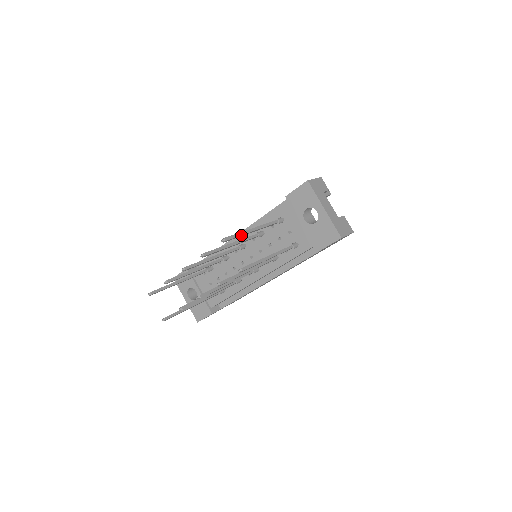
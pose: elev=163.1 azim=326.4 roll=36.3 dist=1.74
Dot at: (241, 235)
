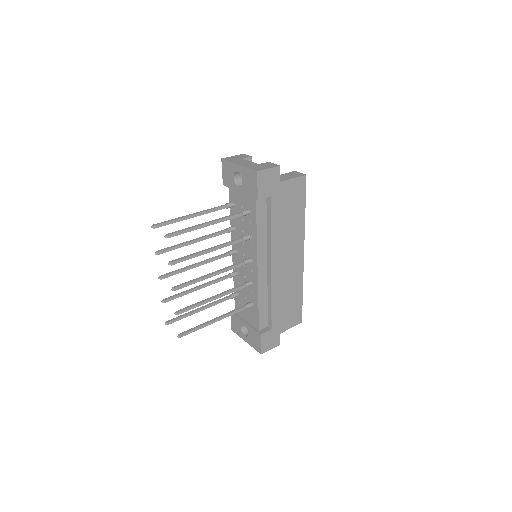
Dot at: (175, 220)
